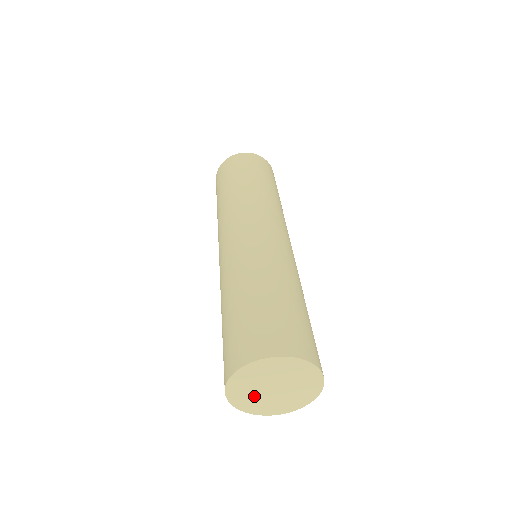
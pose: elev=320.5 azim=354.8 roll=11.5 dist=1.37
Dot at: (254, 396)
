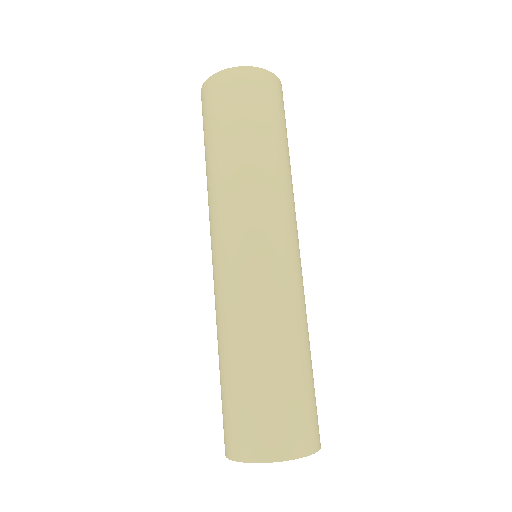
Dot at: occluded
